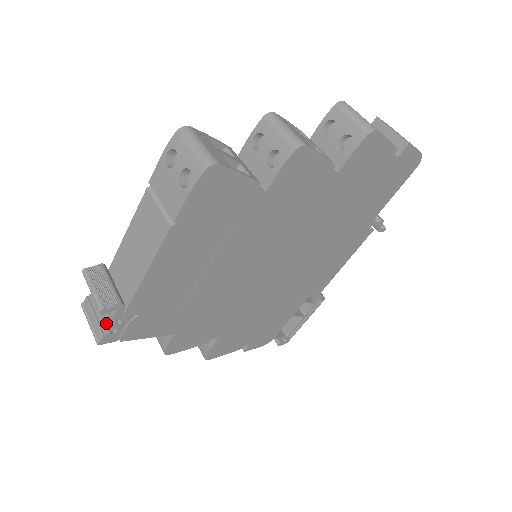
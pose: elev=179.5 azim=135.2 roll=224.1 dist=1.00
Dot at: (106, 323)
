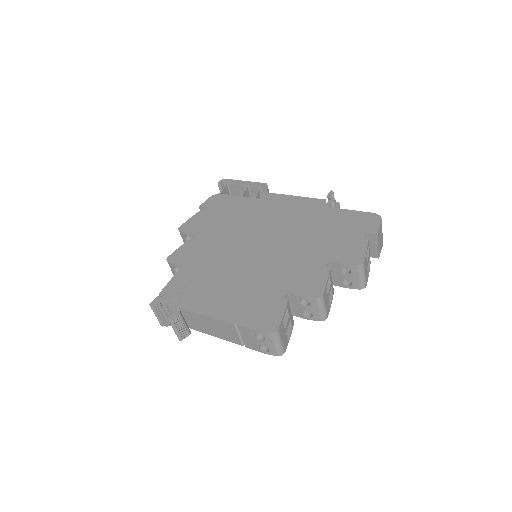
Dot at: occluded
